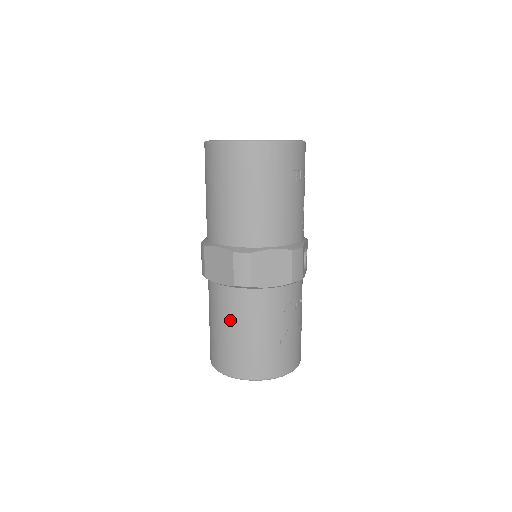
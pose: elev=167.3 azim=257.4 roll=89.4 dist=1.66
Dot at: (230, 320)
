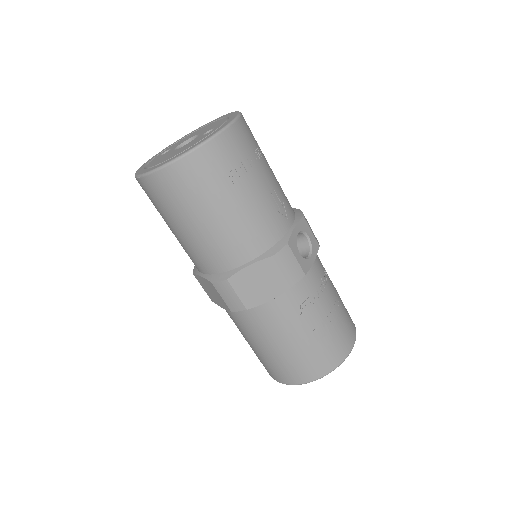
Dot at: (250, 338)
